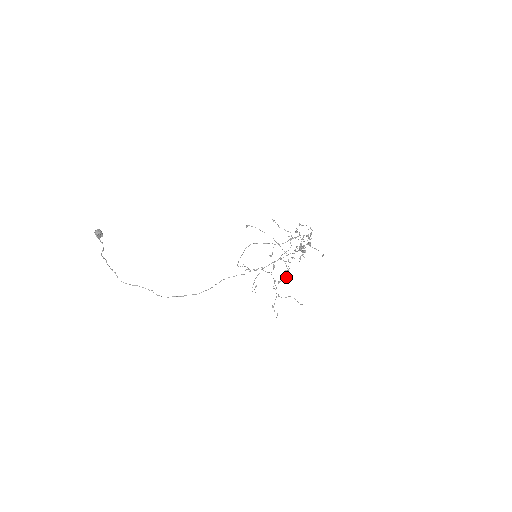
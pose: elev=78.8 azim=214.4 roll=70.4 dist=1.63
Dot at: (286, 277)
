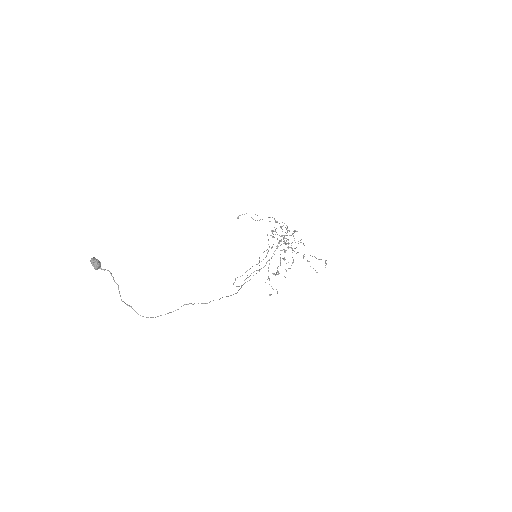
Dot at: occluded
